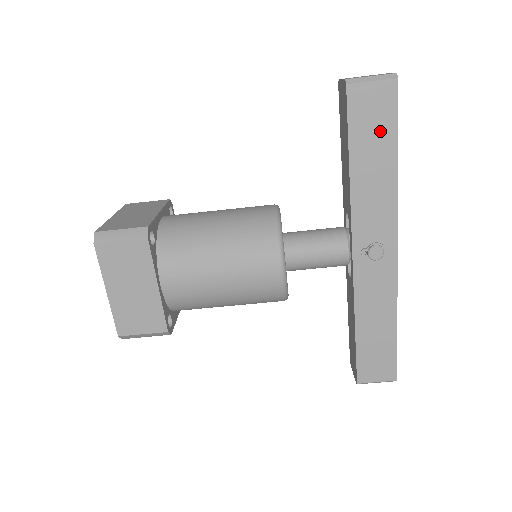
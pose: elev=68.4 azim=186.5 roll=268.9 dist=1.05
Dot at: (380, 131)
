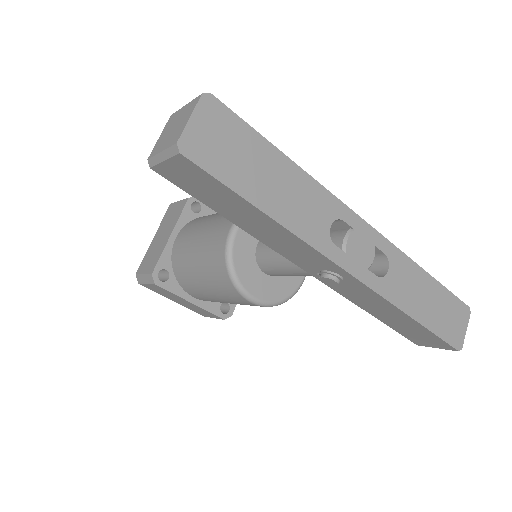
Dot at: (223, 196)
